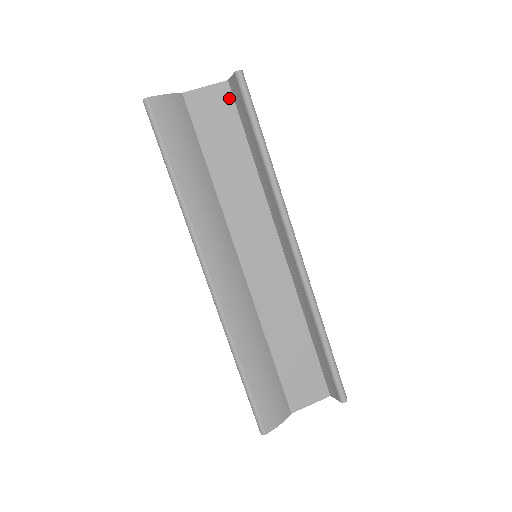
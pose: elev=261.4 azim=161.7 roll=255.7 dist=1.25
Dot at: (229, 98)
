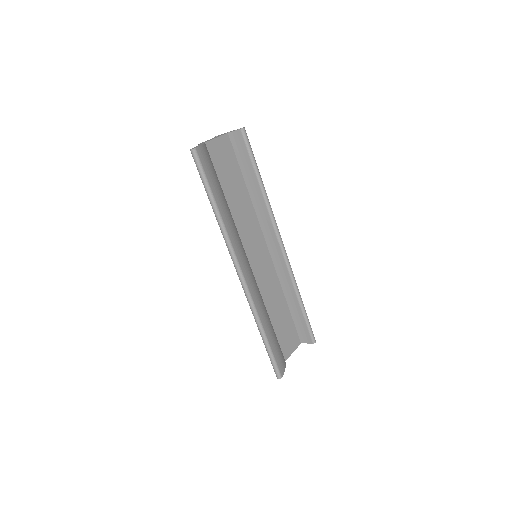
Dot at: (230, 145)
